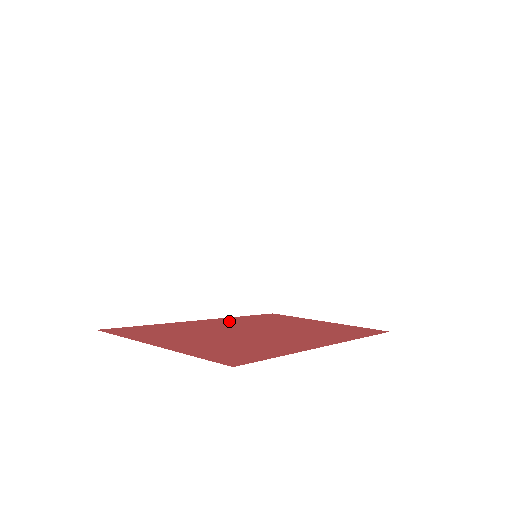
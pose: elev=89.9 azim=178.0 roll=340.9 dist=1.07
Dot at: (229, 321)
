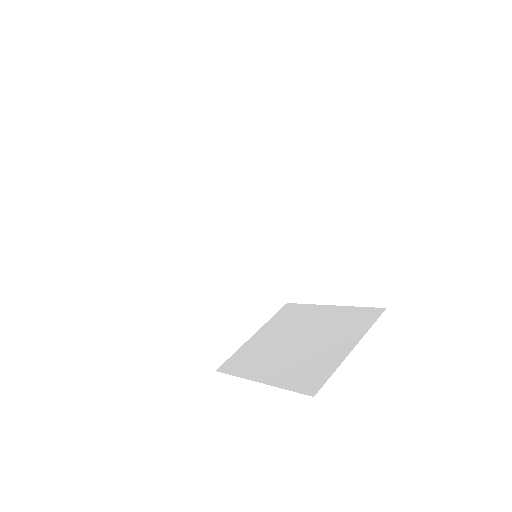
Dot at: occluded
